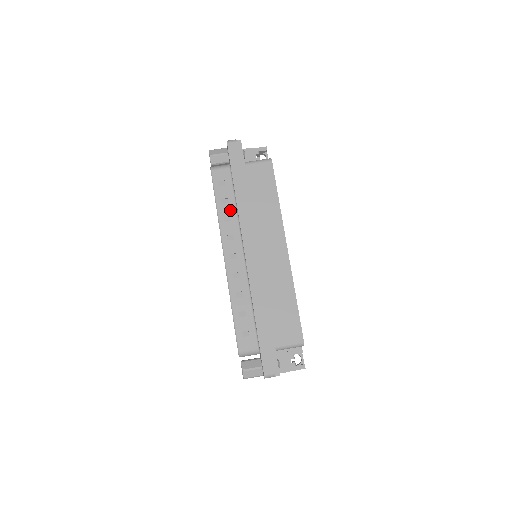
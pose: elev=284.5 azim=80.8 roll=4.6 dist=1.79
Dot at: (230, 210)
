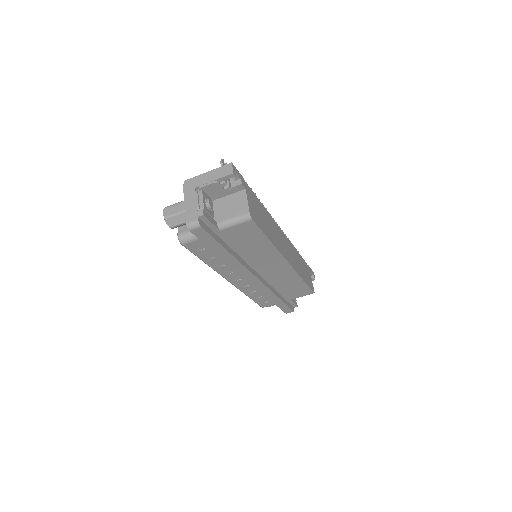
Dot at: (220, 261)
